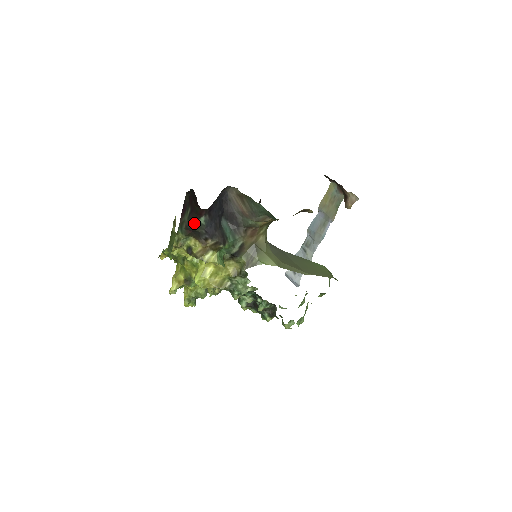
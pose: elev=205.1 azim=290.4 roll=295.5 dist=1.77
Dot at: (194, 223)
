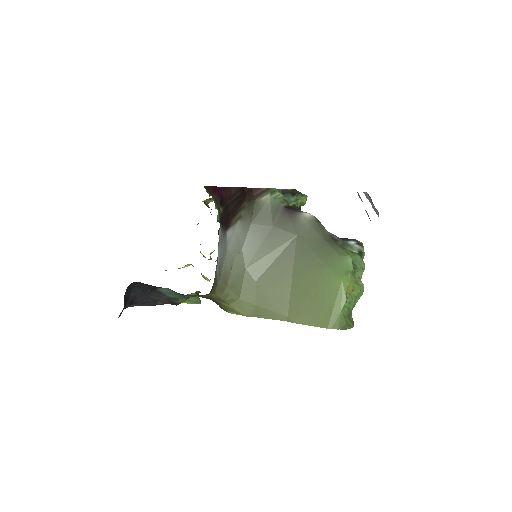
Dot at: occluded
